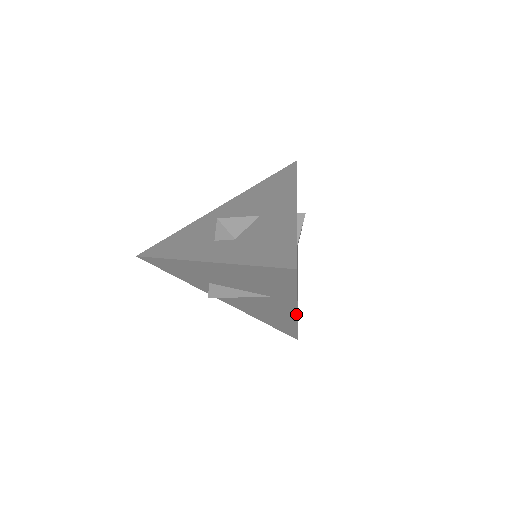
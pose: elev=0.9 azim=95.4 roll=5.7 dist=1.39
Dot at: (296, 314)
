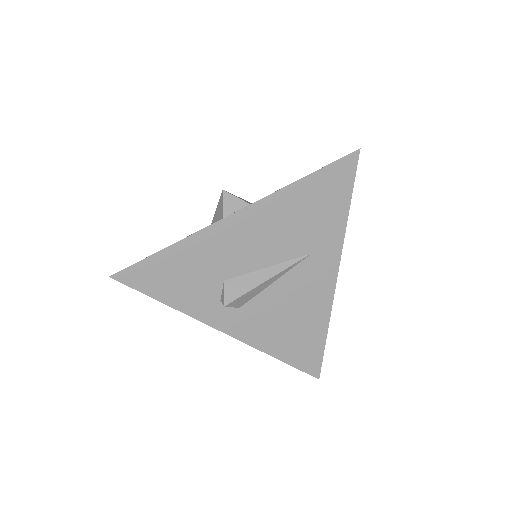
Dot at: (334, 284)
